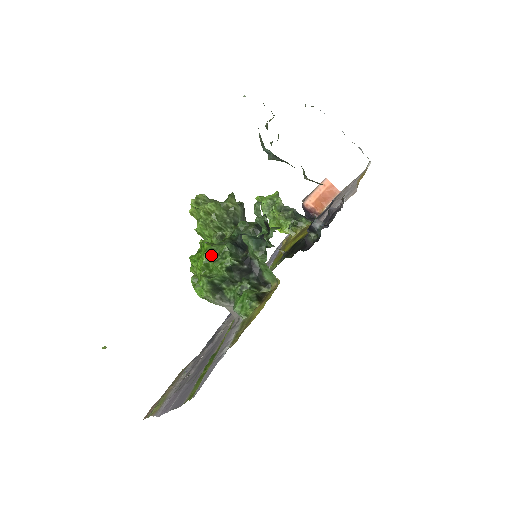
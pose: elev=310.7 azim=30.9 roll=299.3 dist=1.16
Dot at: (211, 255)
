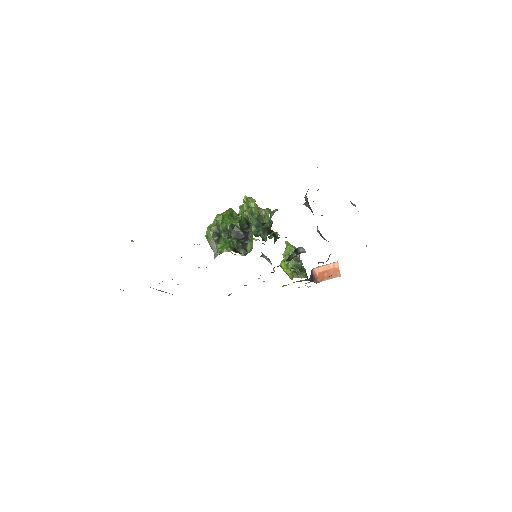
Dot at: (230, 213)
